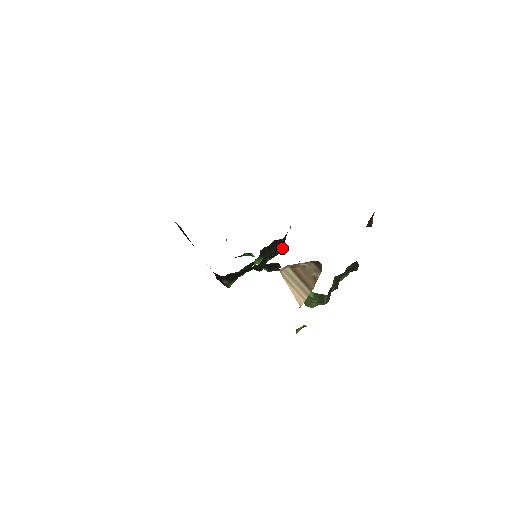
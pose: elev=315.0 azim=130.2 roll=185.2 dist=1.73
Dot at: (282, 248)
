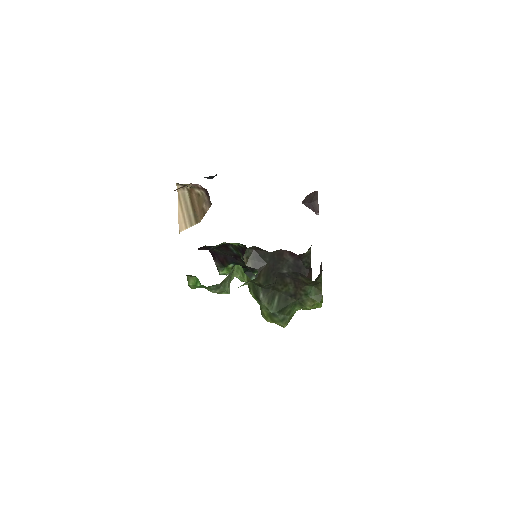
Dot at: occluded
